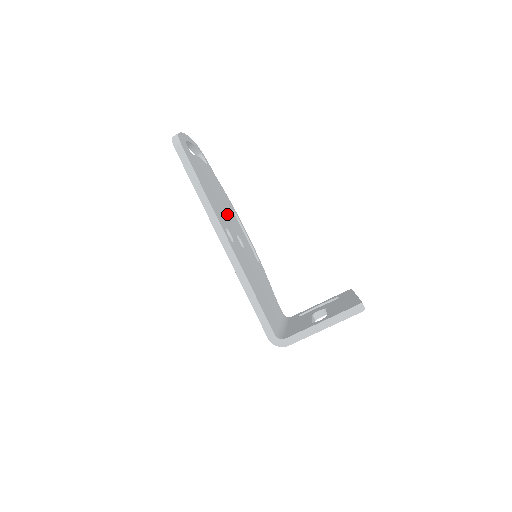
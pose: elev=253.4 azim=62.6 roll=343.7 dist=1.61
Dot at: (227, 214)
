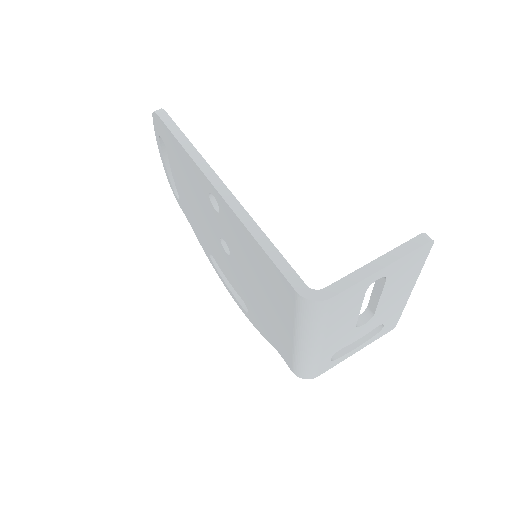
Dot at: occluded
